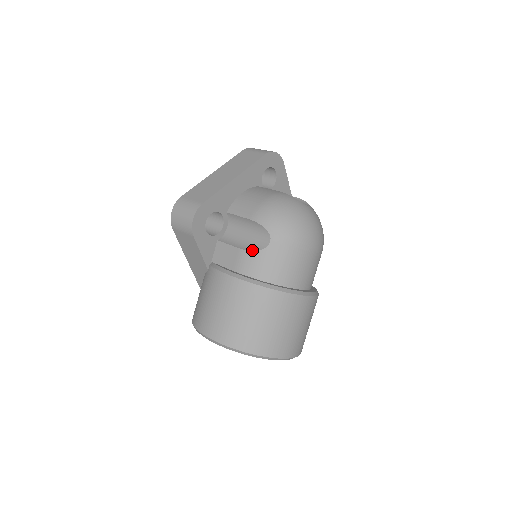
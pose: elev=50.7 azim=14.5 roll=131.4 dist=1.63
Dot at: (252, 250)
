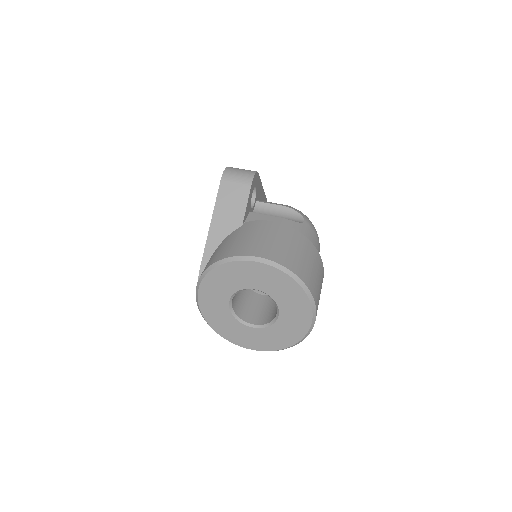
Dot at: (291, 220)
